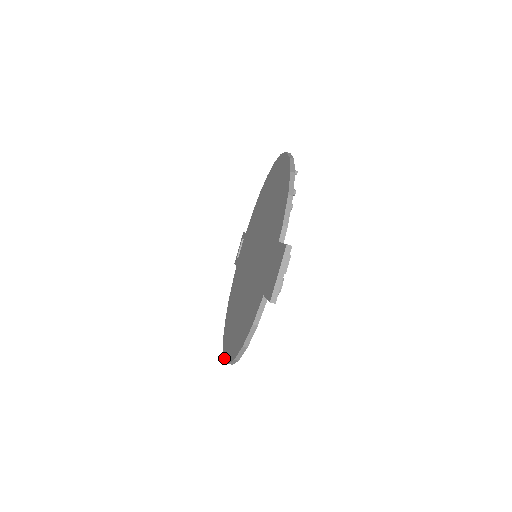
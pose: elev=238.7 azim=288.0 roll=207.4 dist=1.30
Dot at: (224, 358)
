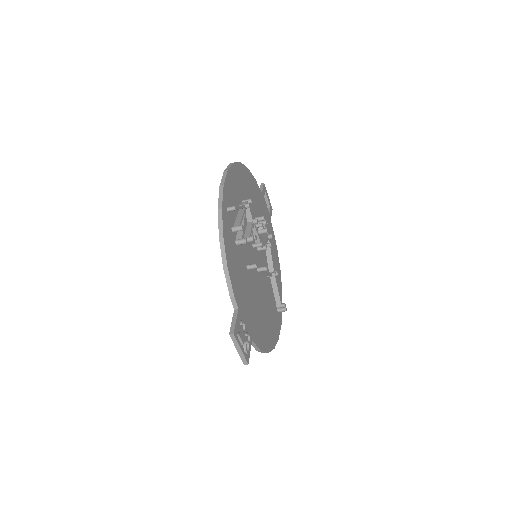
Dot at: occluded
